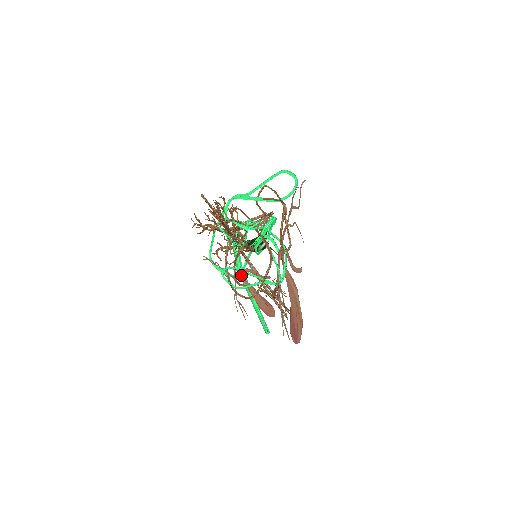
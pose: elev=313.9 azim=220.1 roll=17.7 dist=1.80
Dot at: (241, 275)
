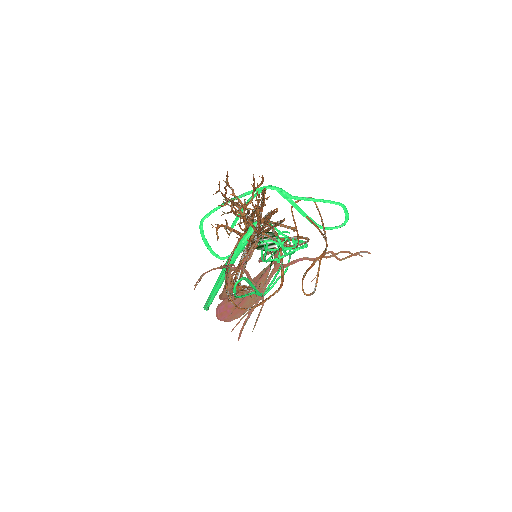
Dot at: occluded
